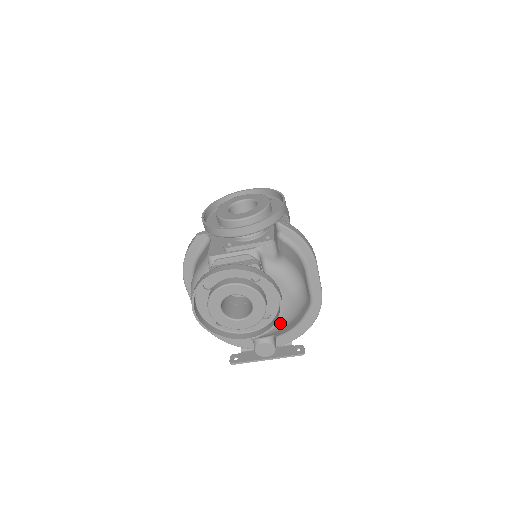
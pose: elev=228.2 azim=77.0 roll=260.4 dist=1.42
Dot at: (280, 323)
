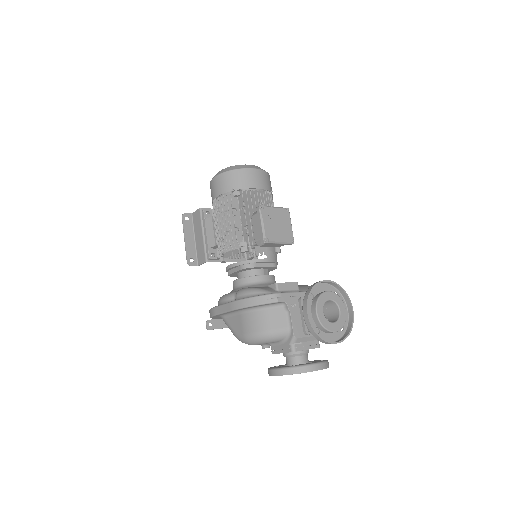
Dot at: occluded
